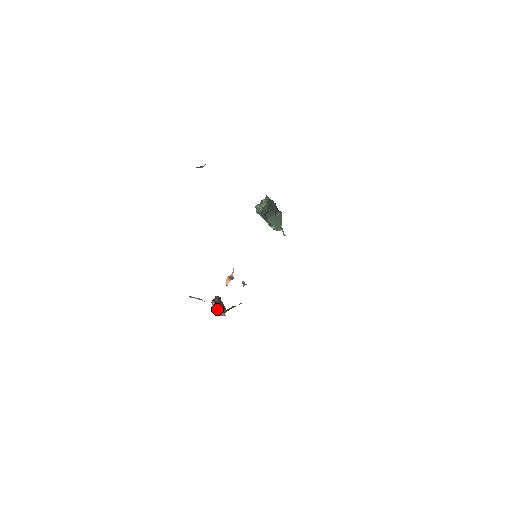
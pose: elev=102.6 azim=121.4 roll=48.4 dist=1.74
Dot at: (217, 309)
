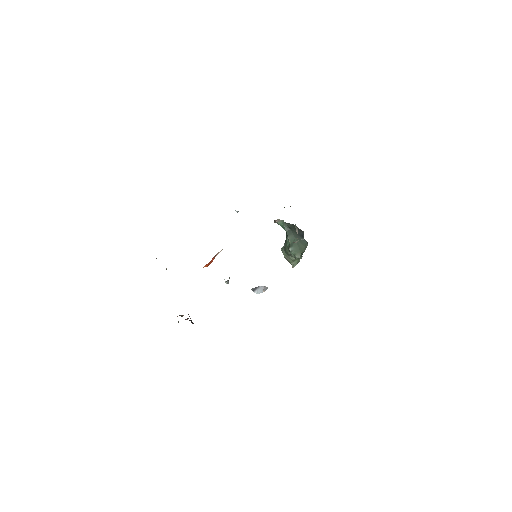
Dot at: occluded
